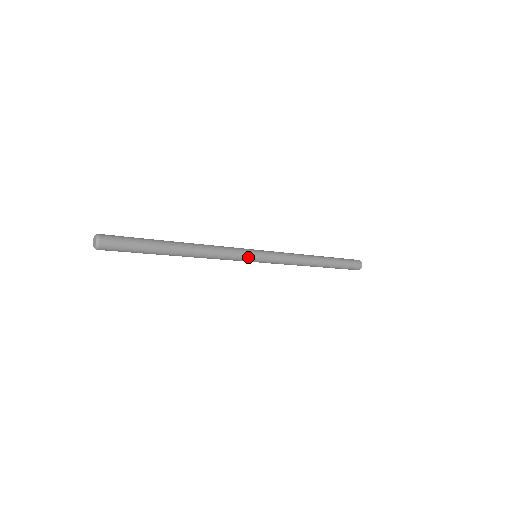
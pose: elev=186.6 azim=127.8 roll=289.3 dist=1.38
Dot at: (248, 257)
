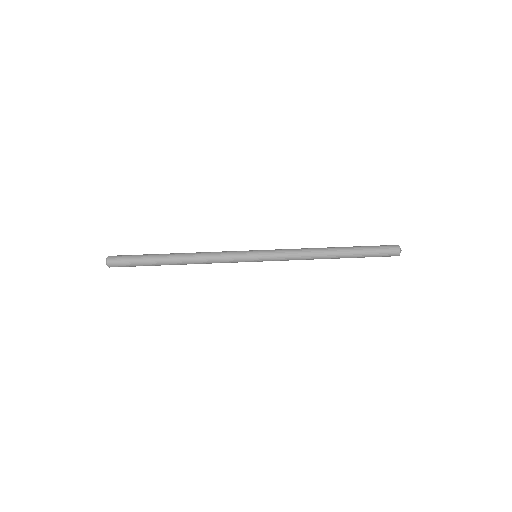
Dot at: (243, 257)
